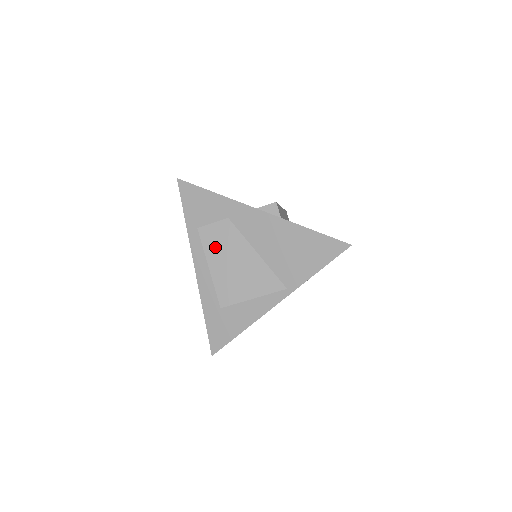
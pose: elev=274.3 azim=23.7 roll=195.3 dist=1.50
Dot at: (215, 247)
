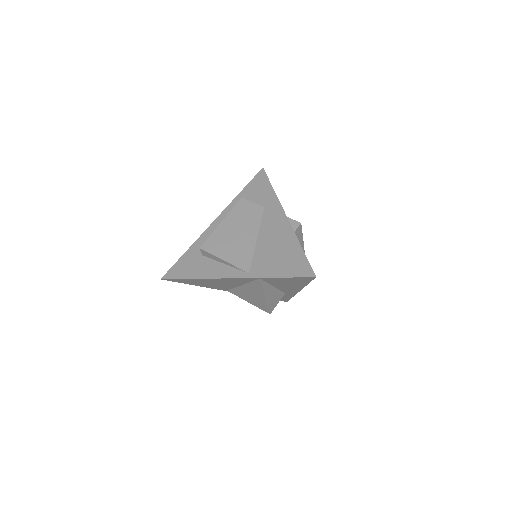
Dot at: (238, 215)
